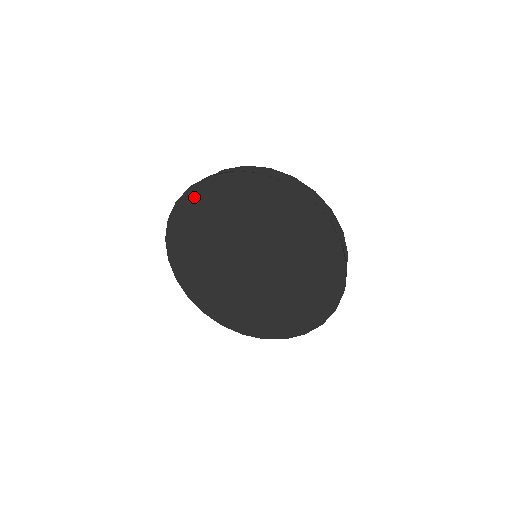
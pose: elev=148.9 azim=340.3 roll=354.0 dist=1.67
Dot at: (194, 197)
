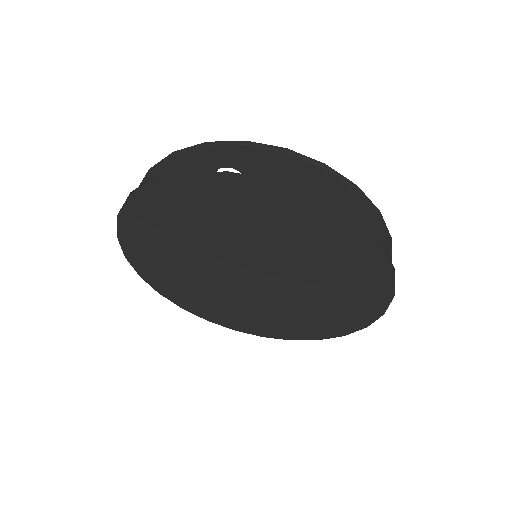
Dot at: (131, 225)
